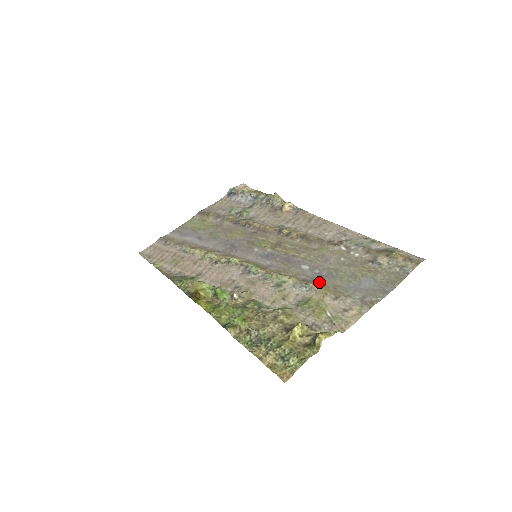
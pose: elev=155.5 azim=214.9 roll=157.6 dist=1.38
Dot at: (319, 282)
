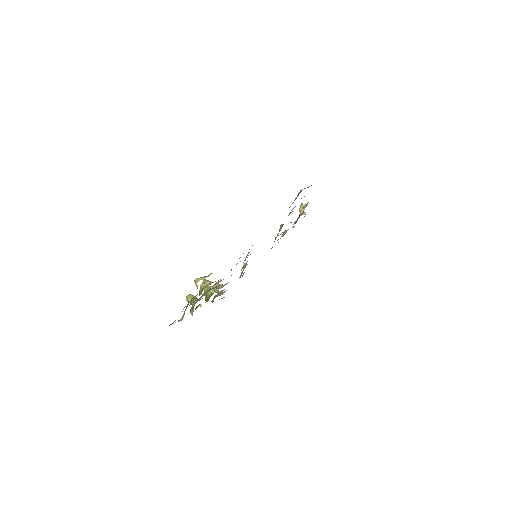
Dot at: occluded
